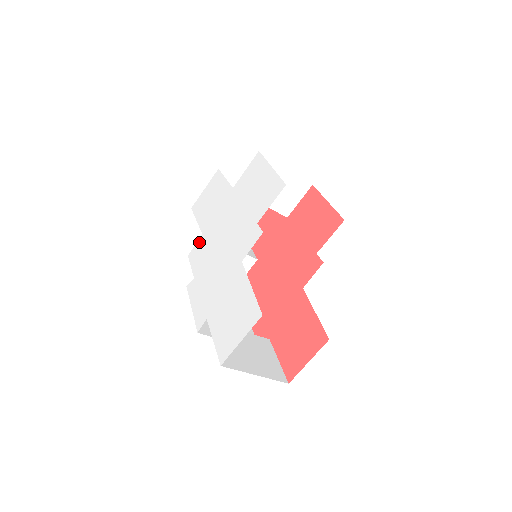
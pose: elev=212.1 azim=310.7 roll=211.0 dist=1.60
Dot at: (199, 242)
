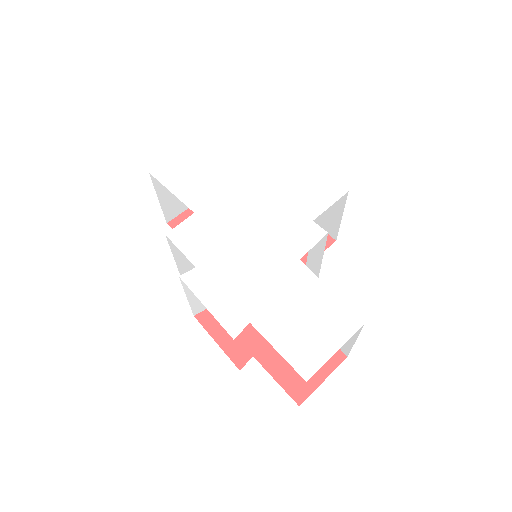
Dot at: (190, 221)
